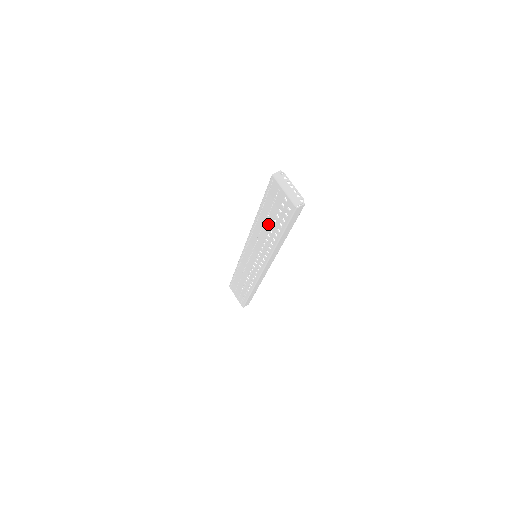
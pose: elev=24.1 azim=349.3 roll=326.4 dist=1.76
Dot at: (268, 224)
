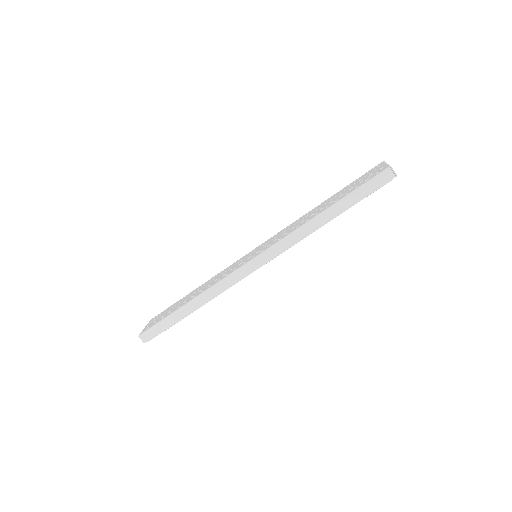
Dot at: (326, 204)
